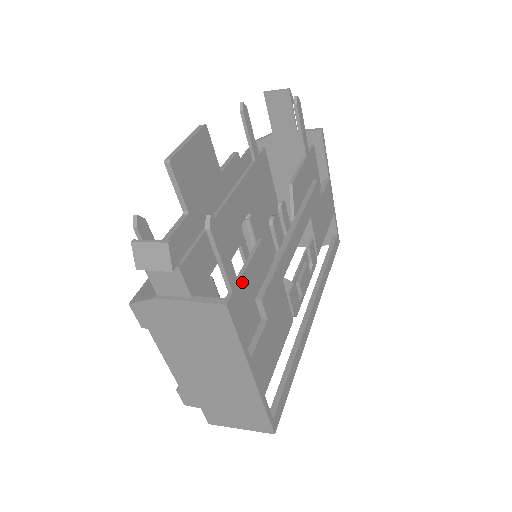
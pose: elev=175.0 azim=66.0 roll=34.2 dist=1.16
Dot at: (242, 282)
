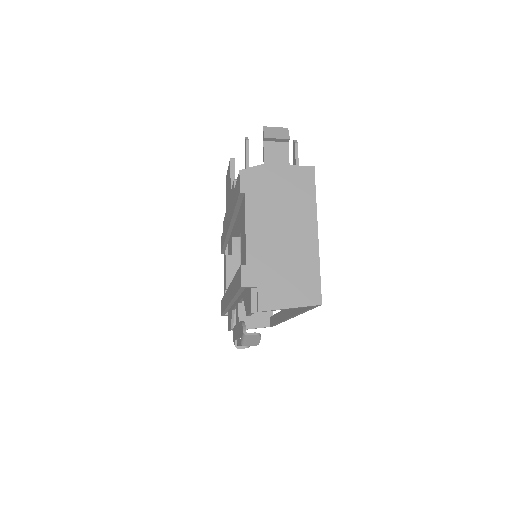
Dot at: occluded
